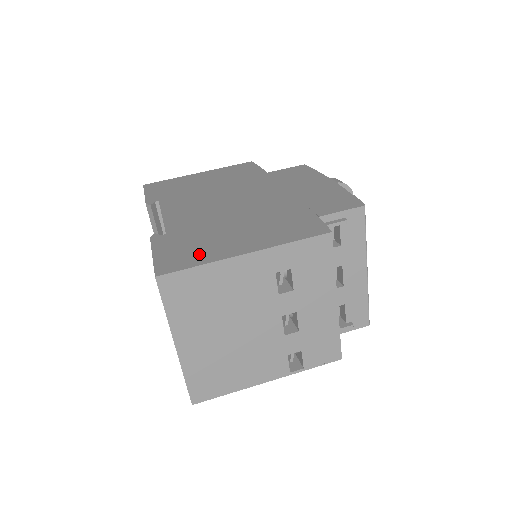
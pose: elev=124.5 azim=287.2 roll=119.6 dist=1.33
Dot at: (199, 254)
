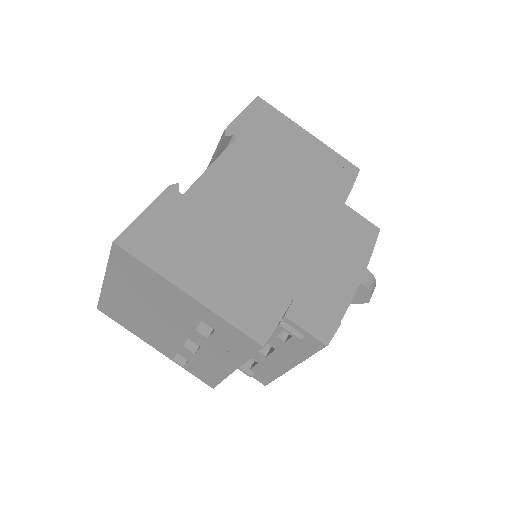
Dot at: (166, 253)
